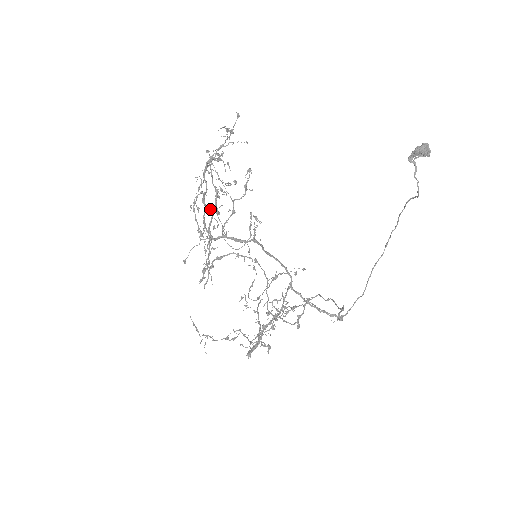
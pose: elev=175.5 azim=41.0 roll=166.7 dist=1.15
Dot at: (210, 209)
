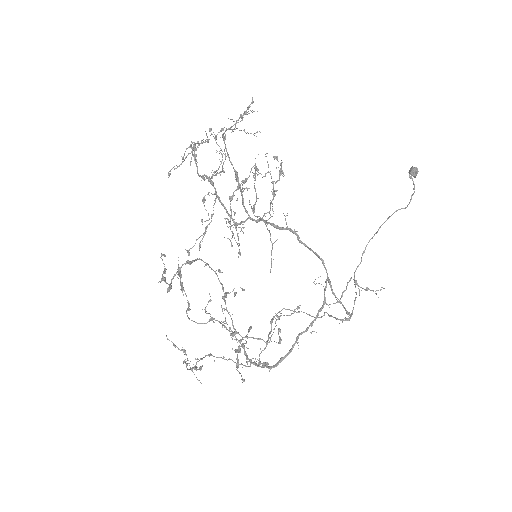
Dot at: (204, 196)
